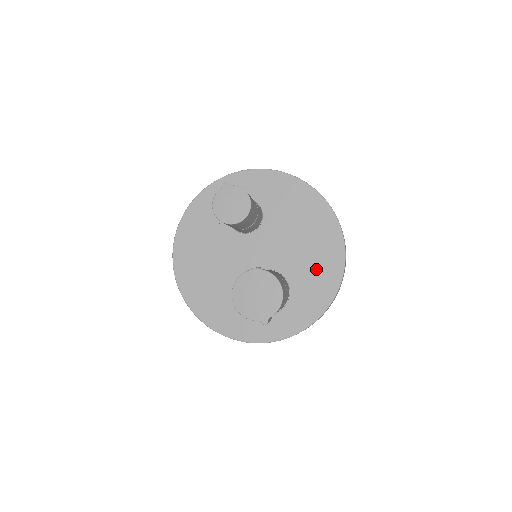
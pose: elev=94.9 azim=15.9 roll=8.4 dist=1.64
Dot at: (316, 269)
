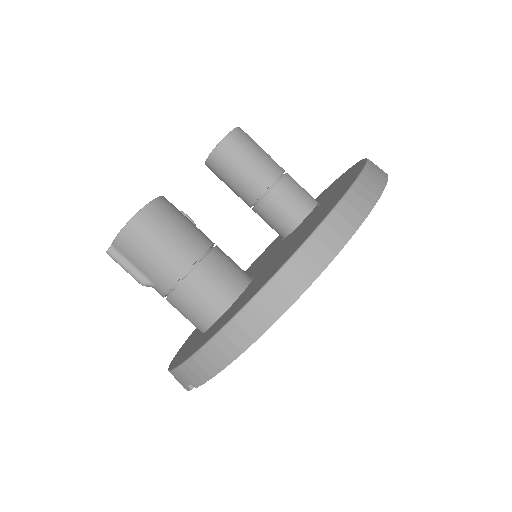
Dot at: (267, 273)
